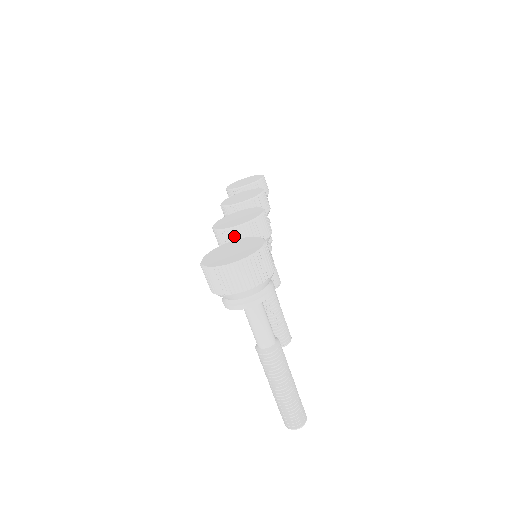
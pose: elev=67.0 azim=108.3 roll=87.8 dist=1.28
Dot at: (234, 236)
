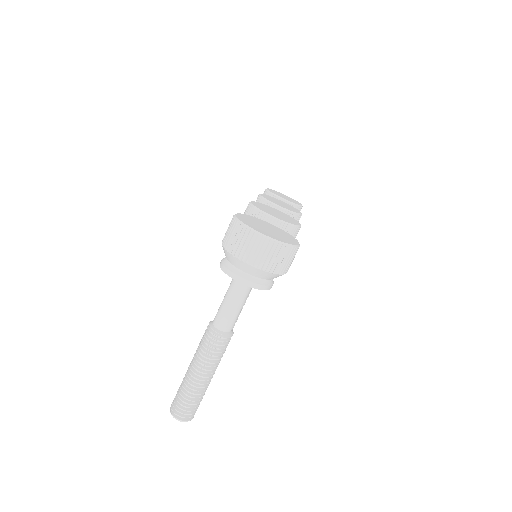
Dot at: occluded
